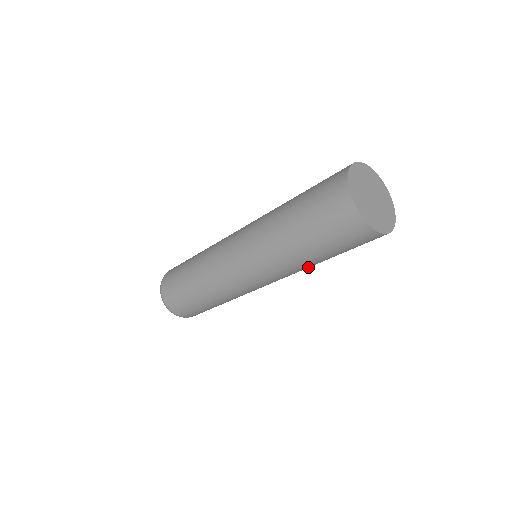
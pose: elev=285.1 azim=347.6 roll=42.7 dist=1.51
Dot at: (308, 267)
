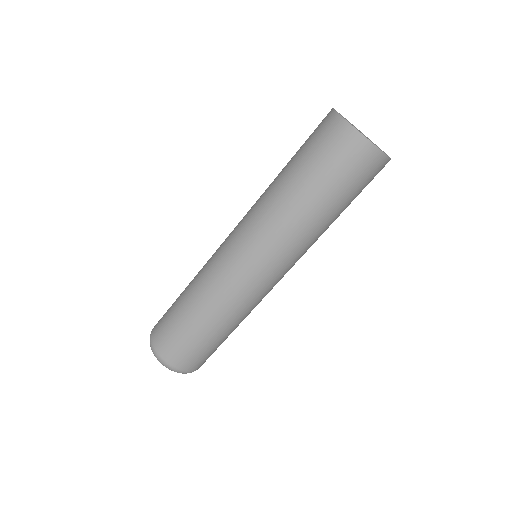
Dot at: occluded
